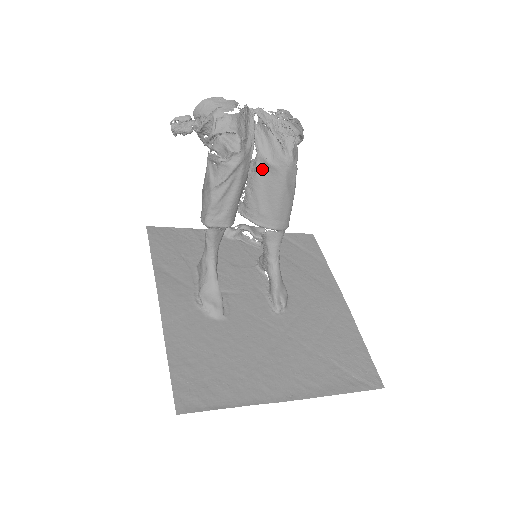
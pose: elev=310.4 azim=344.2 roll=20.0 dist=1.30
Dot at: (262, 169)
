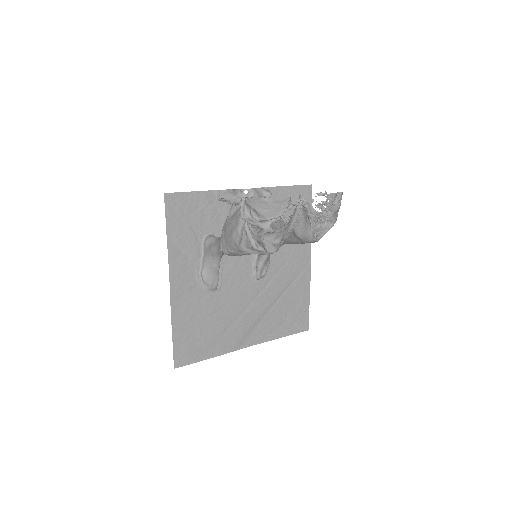
Dot at: occluded
